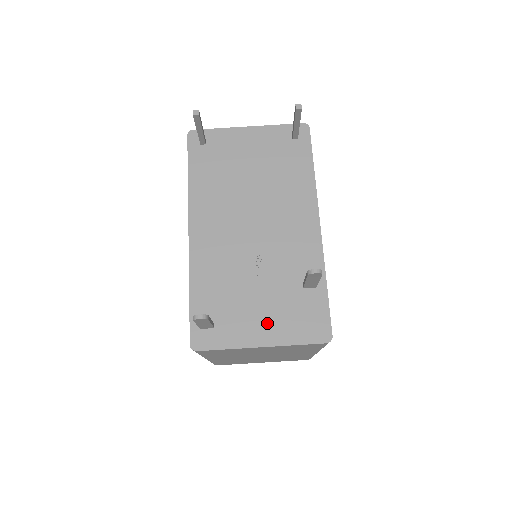
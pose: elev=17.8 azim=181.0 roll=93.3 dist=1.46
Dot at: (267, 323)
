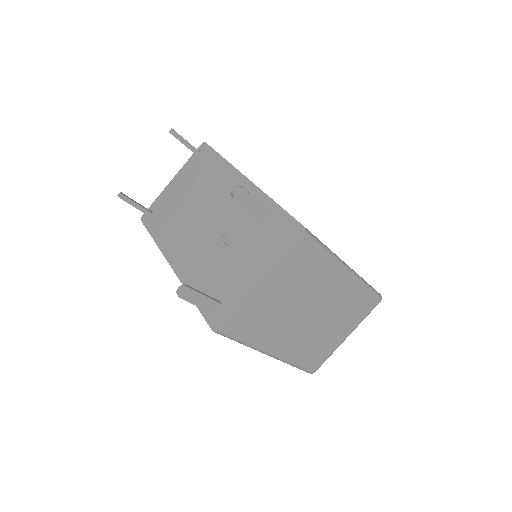
Dot at: (253, 265)
